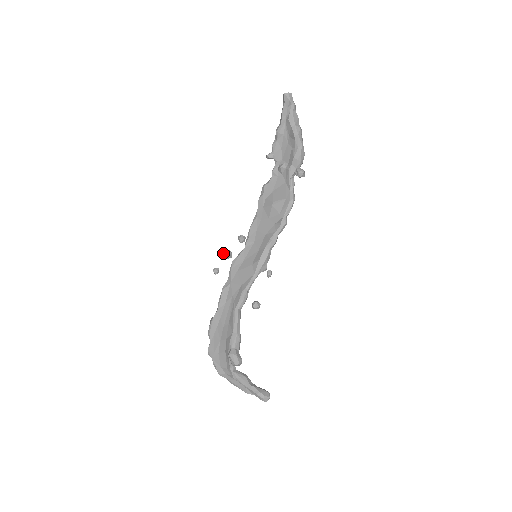
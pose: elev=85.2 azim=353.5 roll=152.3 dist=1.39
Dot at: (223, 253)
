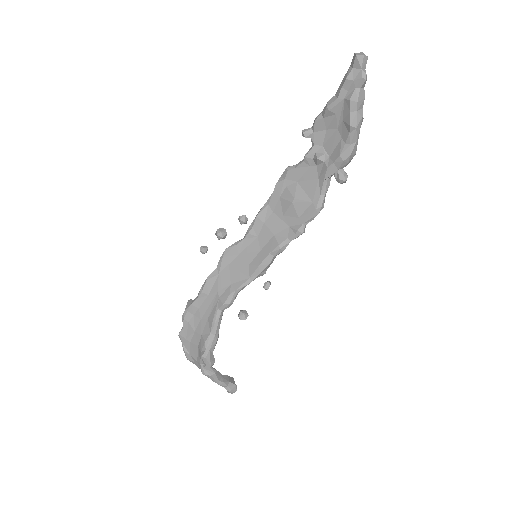
Dot at: (216, 232)
